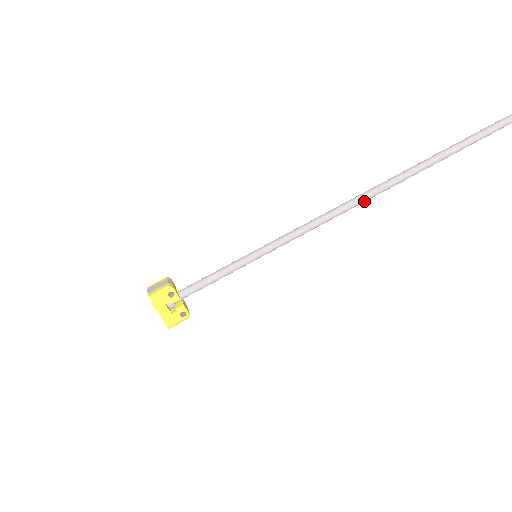
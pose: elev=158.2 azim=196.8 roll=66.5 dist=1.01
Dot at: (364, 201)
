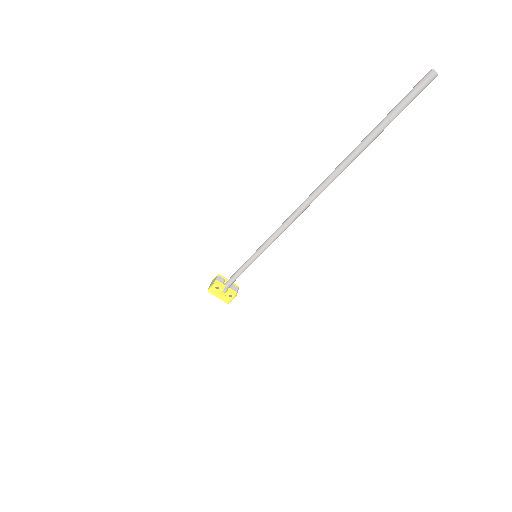
Dot at: (309, 204)
